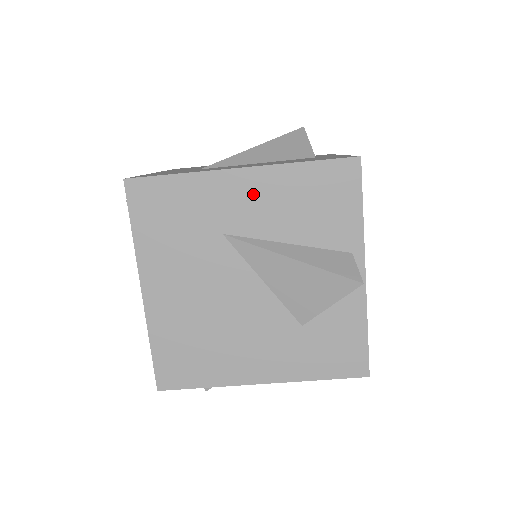
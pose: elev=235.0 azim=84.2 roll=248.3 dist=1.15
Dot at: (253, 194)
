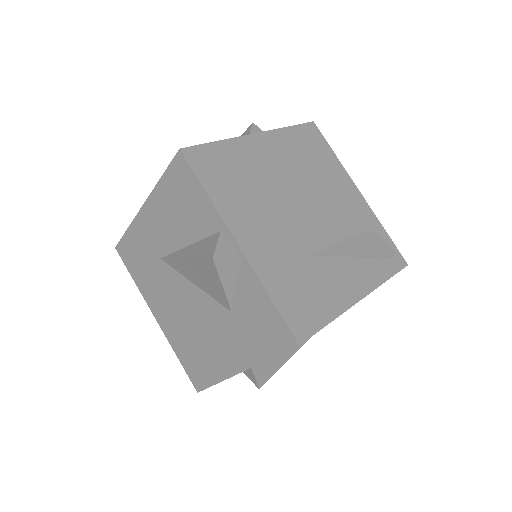
Dot at: (156, 220)
